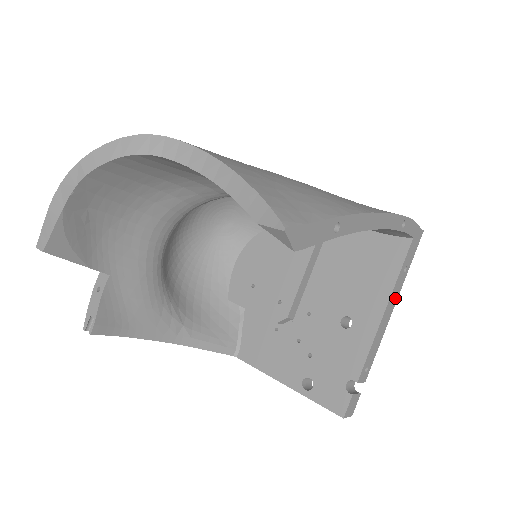
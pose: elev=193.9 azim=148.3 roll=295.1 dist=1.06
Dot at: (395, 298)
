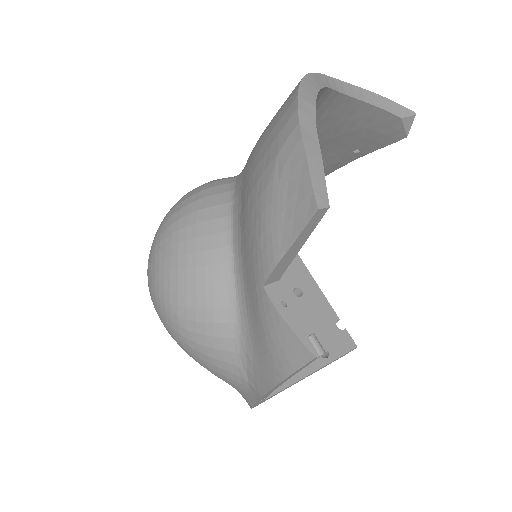
Dot at: occluded
